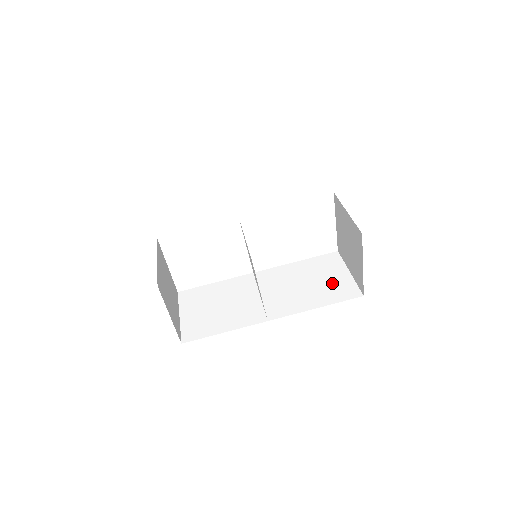
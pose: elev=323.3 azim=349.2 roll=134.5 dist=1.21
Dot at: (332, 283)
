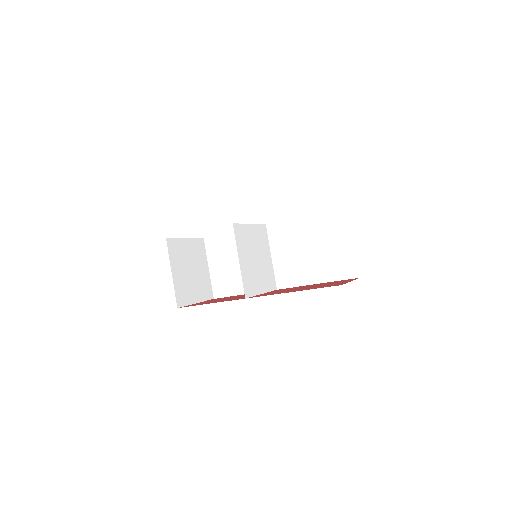
Dot at: (335, 255)
